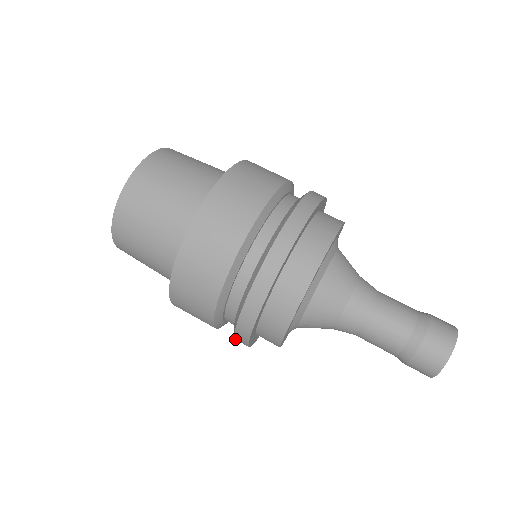
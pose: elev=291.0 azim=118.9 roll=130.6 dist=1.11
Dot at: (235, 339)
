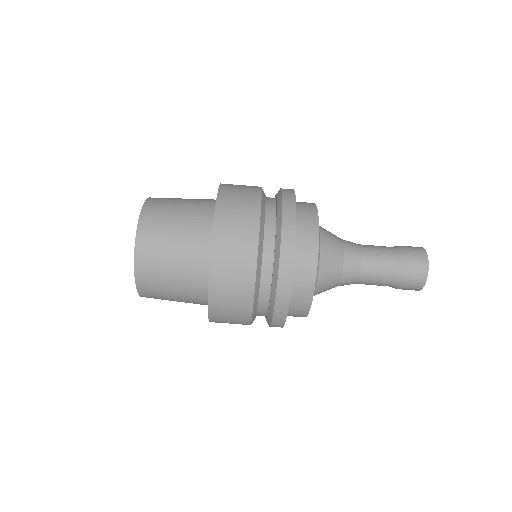
Dot at: occluded
